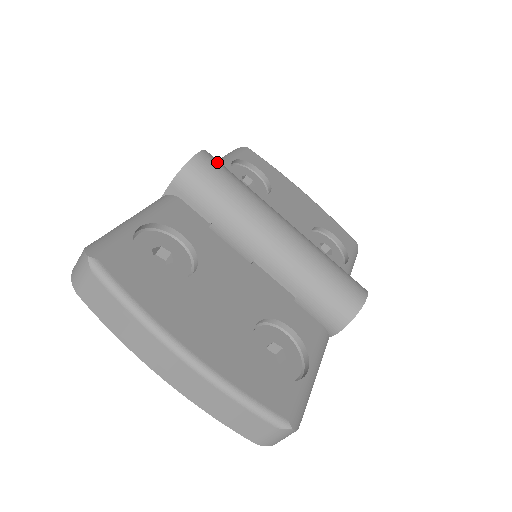
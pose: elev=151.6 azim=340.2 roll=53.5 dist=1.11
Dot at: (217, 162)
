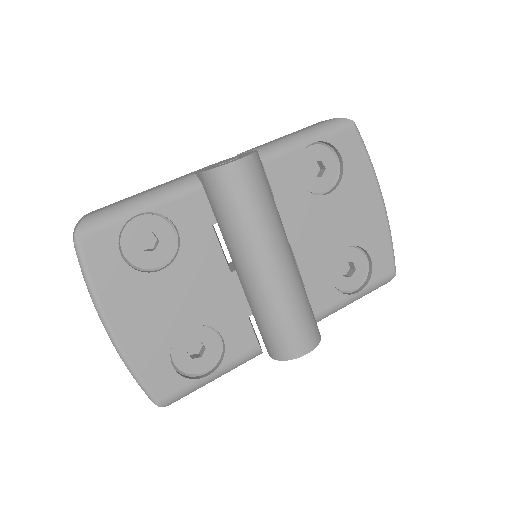
Dot at: (250, 176)
